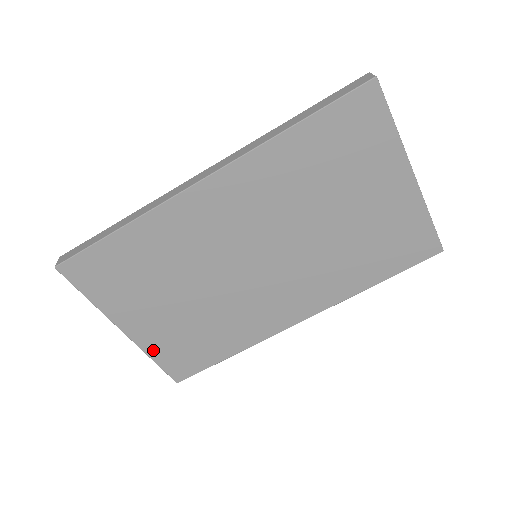
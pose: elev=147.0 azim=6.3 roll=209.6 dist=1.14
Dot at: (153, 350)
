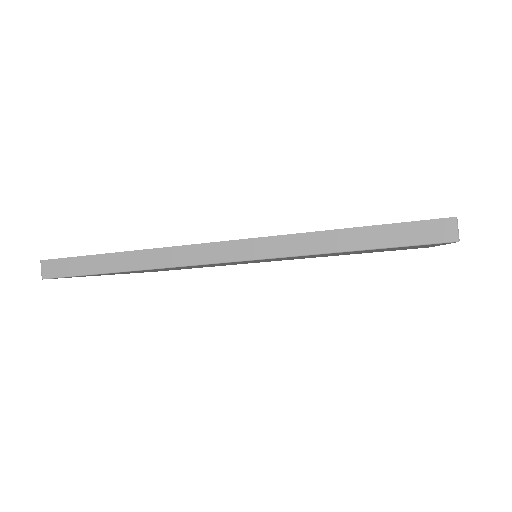
Dot at: occluded
